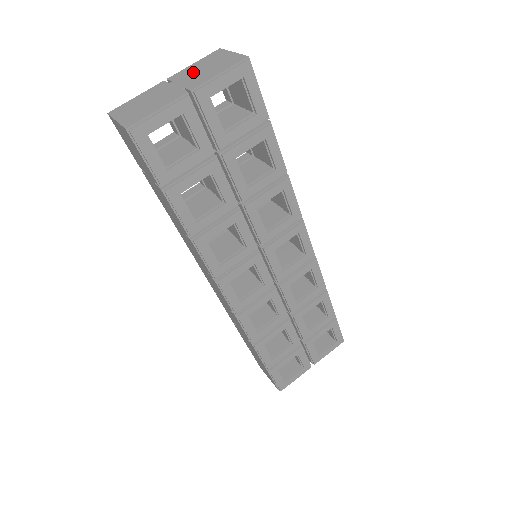
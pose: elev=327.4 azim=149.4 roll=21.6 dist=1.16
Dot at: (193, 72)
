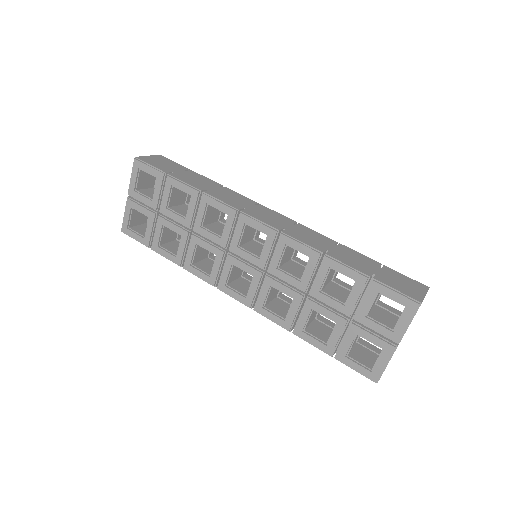
Dot at: occluded
